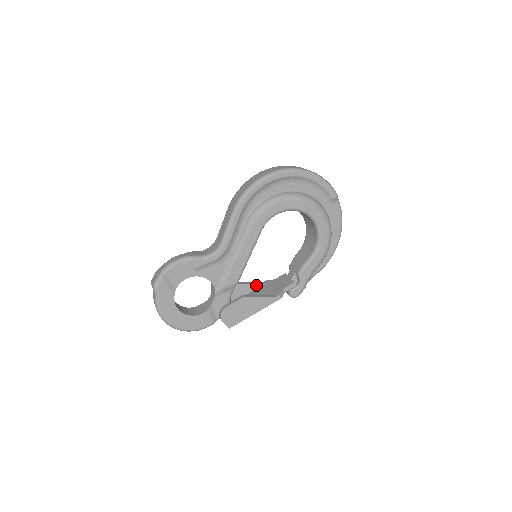
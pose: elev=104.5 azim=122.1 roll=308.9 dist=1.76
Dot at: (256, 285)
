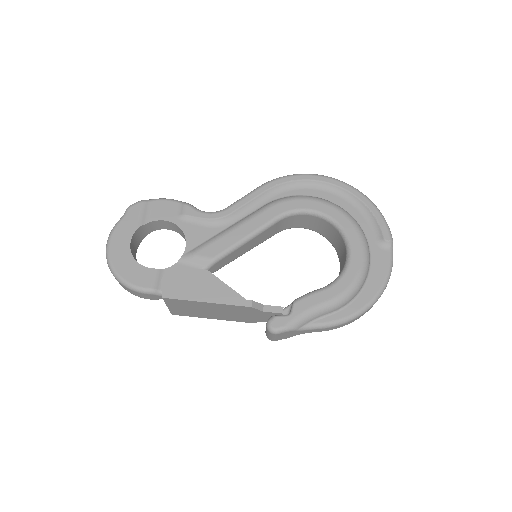
Dot at: occluded
